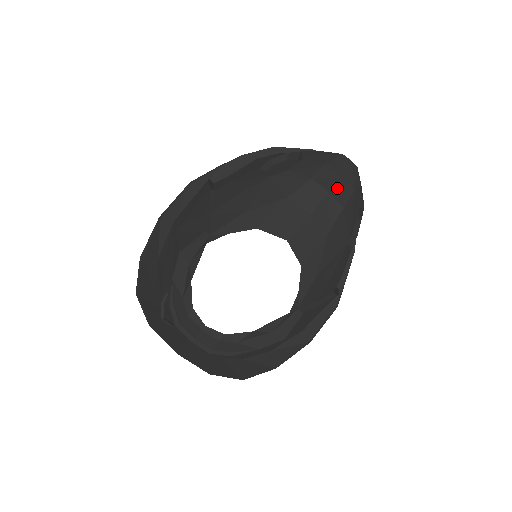
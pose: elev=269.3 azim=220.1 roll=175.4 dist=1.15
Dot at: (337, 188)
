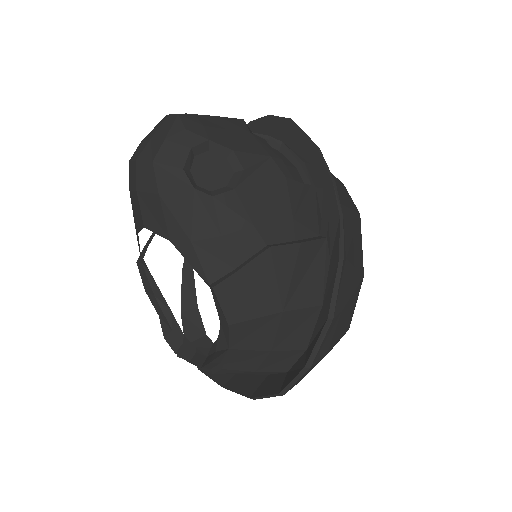
Dot at: (146, 150)
